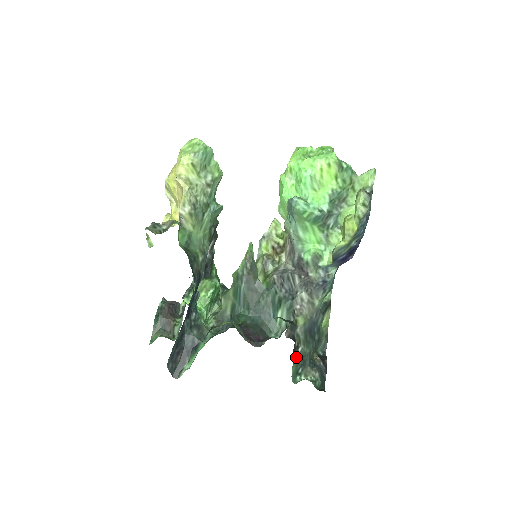
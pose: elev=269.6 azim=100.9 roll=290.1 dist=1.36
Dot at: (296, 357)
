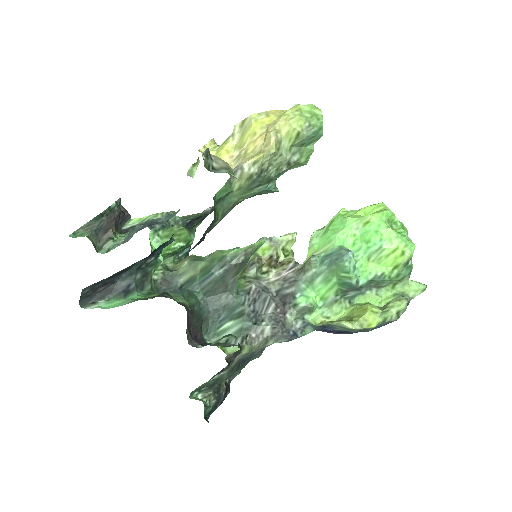
Dot at: (213, 377)
